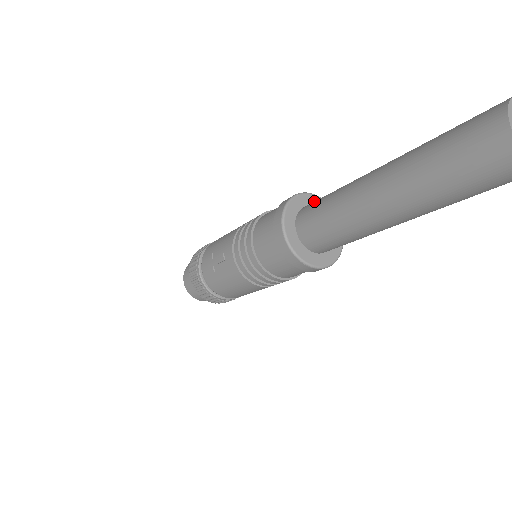
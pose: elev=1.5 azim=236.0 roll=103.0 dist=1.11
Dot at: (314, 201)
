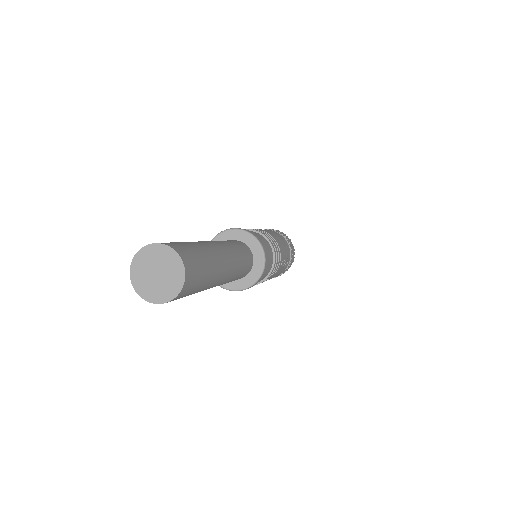
Dot at: (245, 238)
